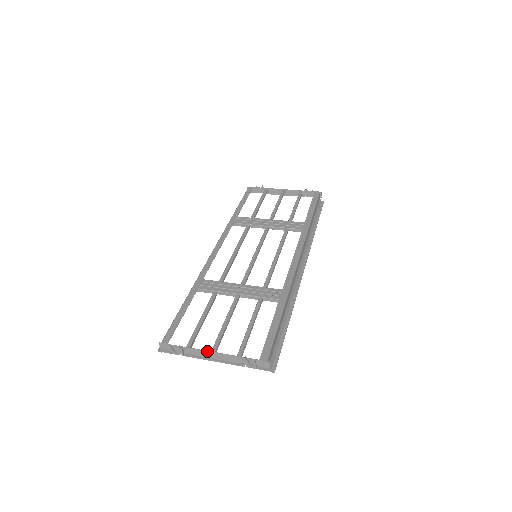
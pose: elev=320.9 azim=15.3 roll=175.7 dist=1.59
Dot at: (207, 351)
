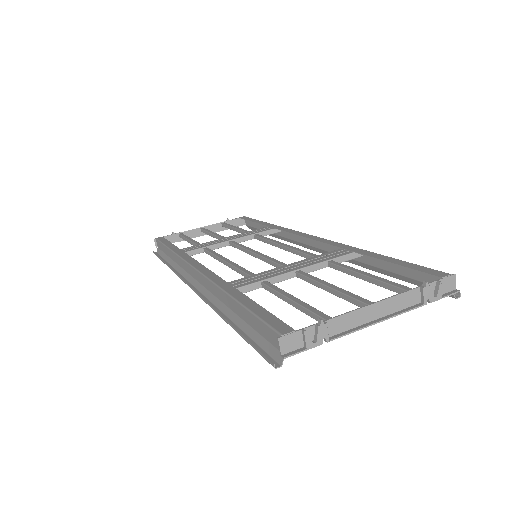
Dot at: (366, 306)
